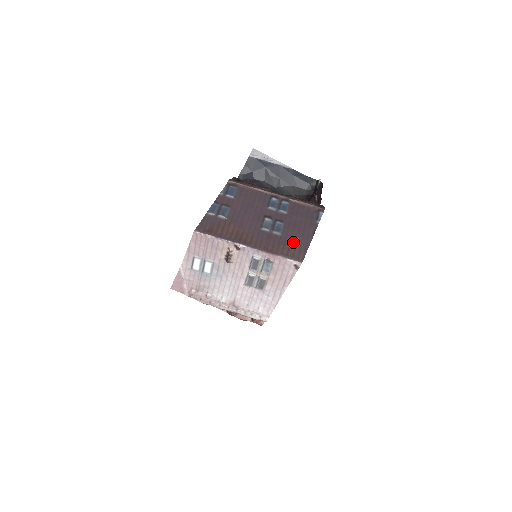
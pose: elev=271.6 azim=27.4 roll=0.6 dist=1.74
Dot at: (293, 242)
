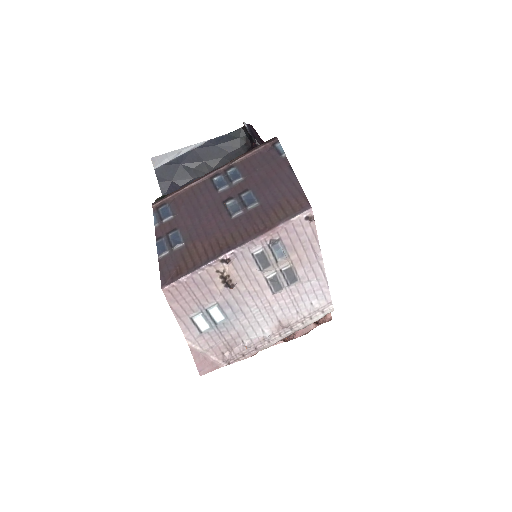
Dot at: (279, 198)
